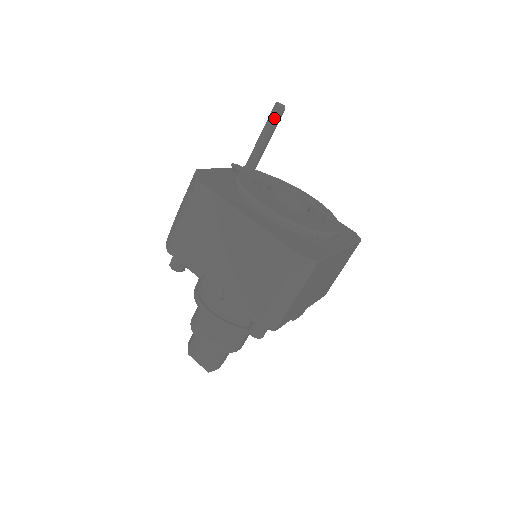
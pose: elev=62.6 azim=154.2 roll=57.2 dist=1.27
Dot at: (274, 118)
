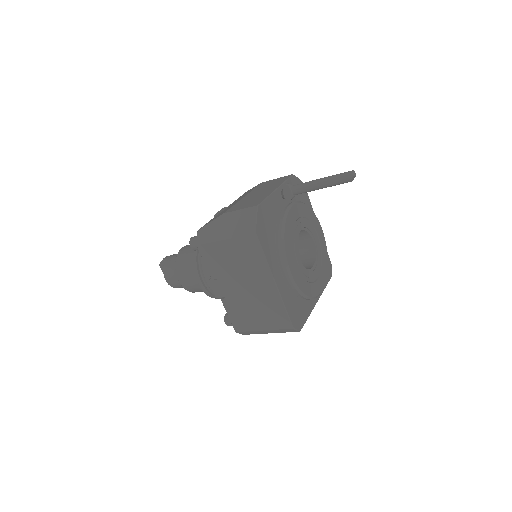
Dot at: (341, 182)
